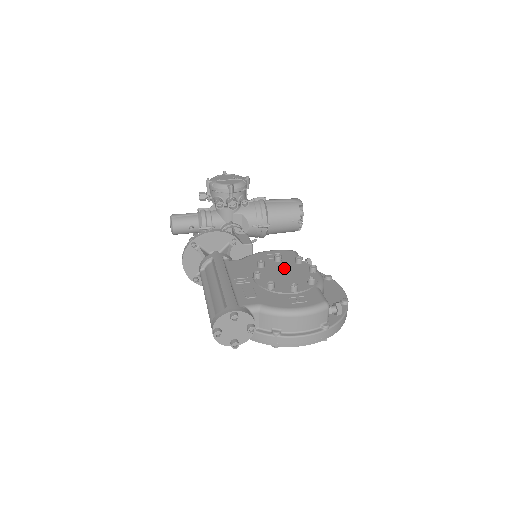
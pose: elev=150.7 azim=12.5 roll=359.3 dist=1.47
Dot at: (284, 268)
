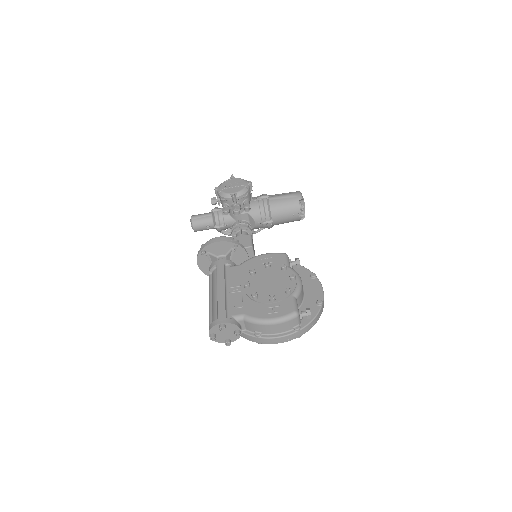
Dot at: (270, 276)
